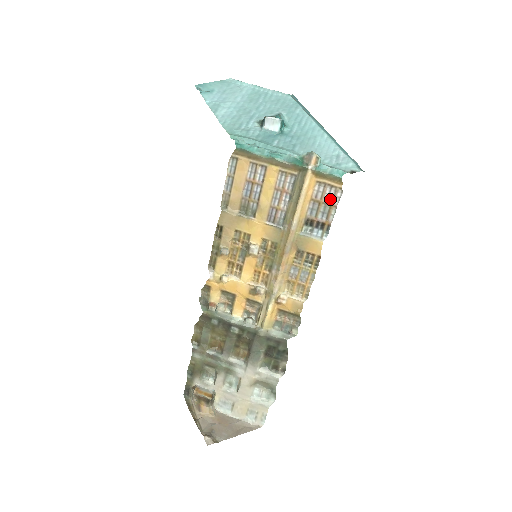
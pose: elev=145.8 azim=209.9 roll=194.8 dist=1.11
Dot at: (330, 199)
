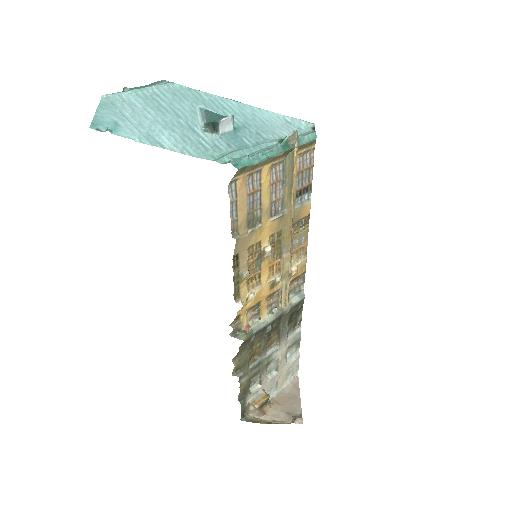
Dot at: (308, 163)
